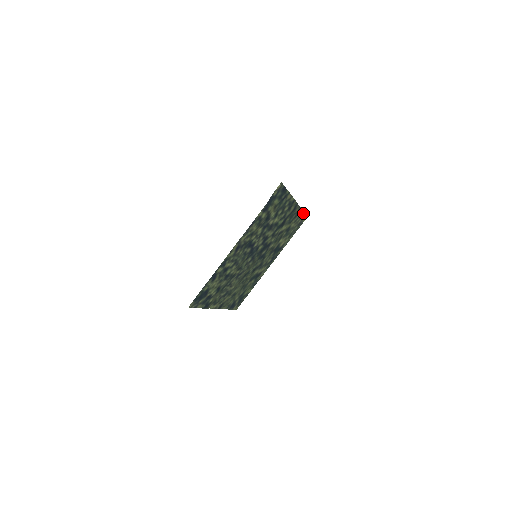
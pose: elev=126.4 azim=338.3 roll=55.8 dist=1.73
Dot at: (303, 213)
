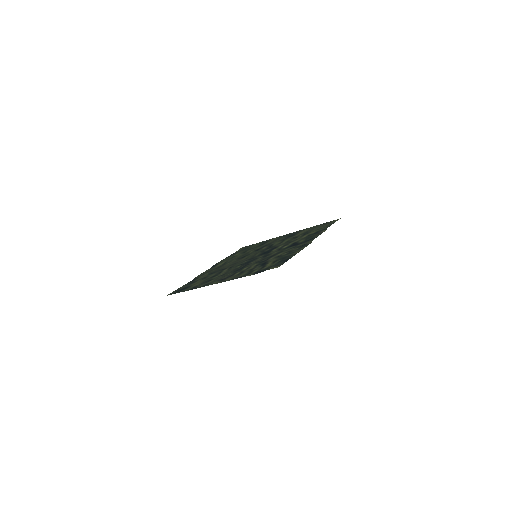
Dot at: occluded
